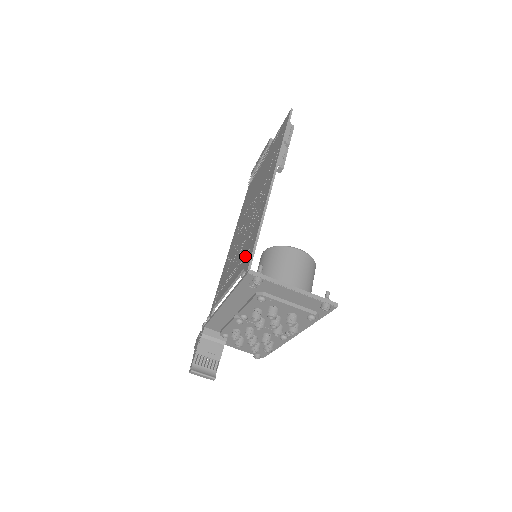
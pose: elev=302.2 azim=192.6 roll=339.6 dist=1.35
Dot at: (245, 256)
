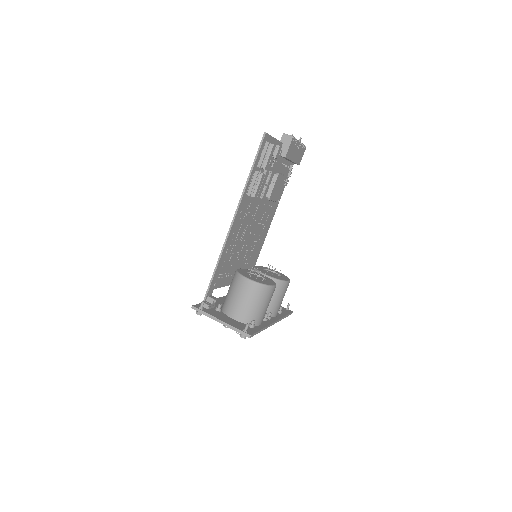
Dot at: (220, 275)
